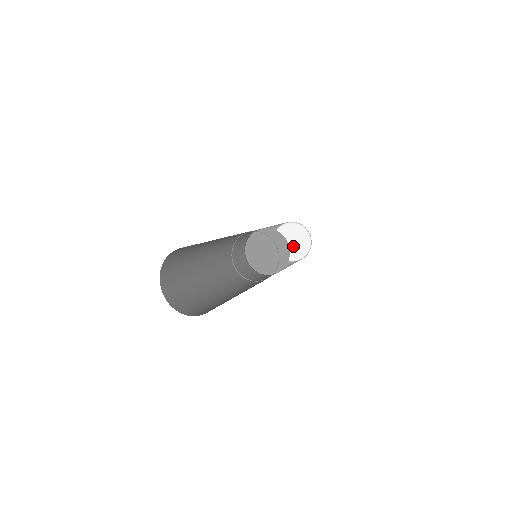
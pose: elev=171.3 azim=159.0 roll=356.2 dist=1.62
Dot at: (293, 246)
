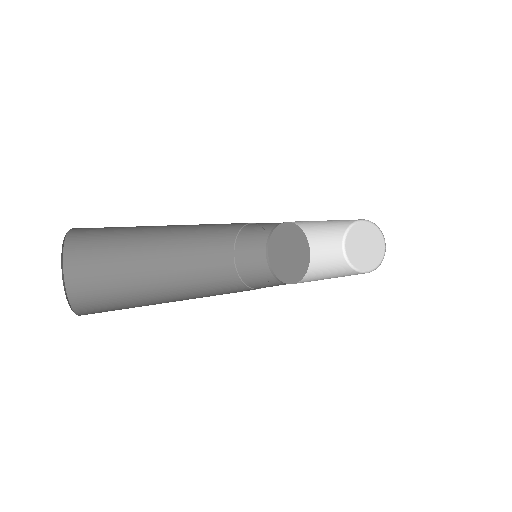
Dot at: (361, 250)
